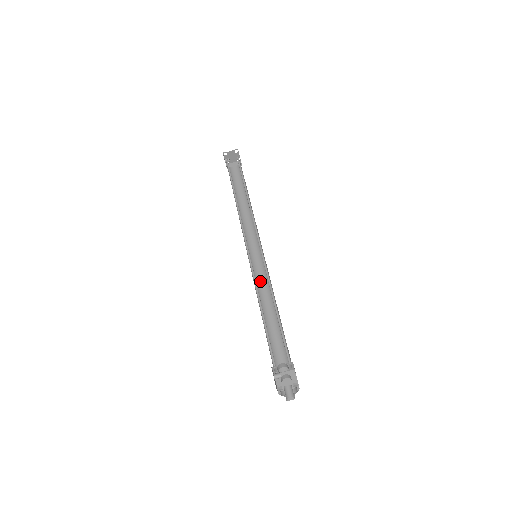
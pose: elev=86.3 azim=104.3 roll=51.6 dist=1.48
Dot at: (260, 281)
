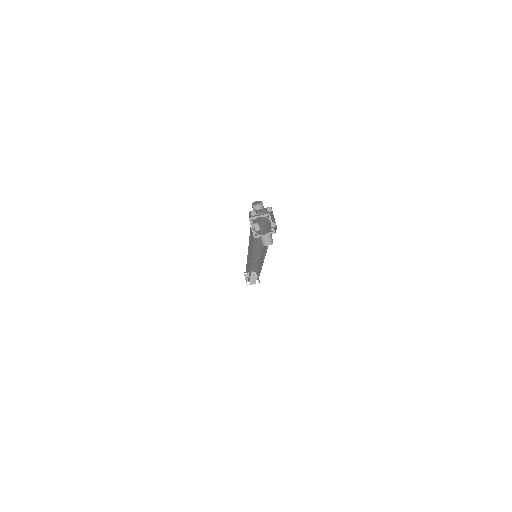
Dot at: occluded
